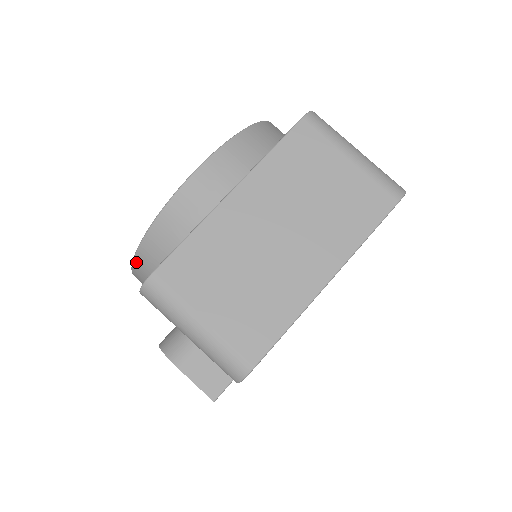
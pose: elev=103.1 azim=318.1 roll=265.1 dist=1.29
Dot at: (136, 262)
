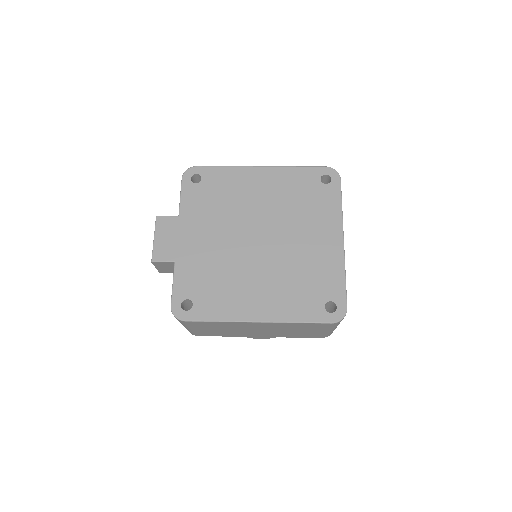
Dot at: occluded
